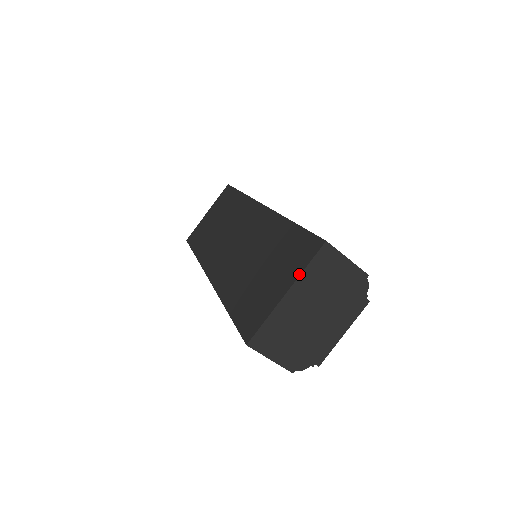
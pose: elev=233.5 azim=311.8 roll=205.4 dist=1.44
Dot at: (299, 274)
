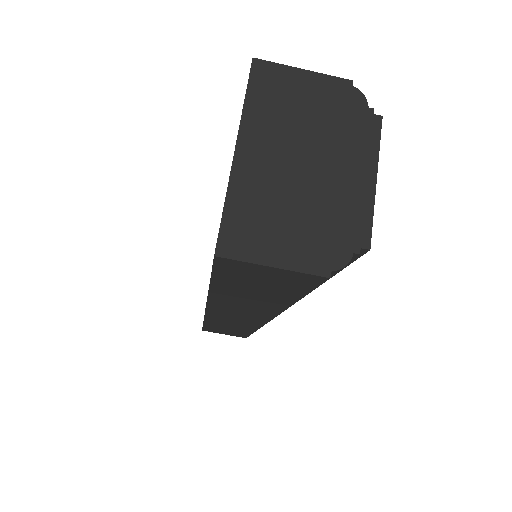
Dot at: occluded
